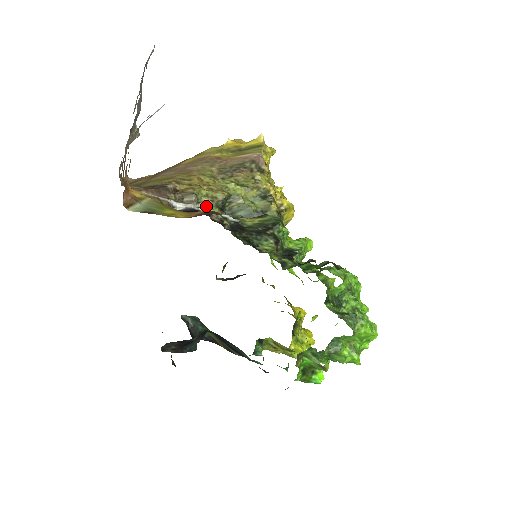
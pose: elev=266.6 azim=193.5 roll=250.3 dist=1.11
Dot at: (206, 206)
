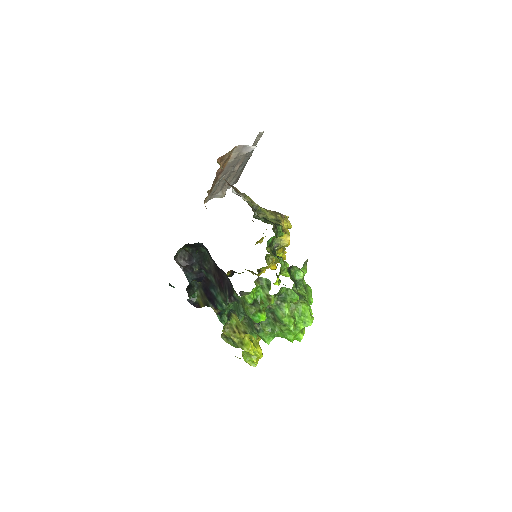
Dot at: (248, 201)
